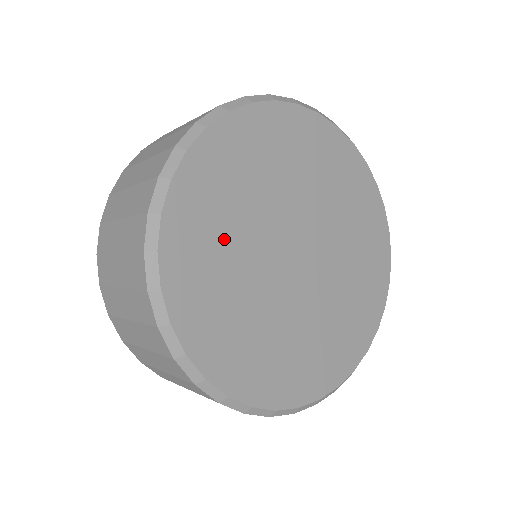
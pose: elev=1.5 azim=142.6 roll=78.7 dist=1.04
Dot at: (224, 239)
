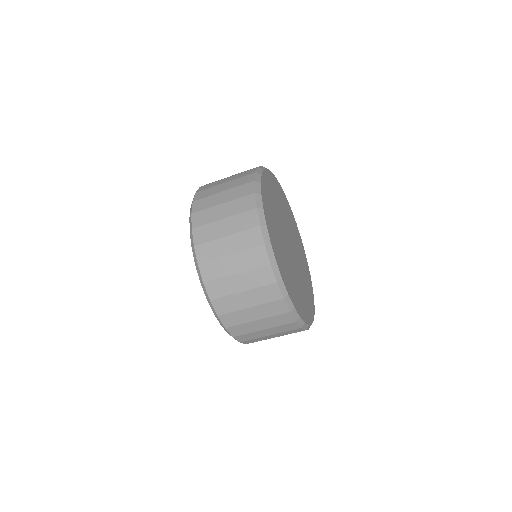
Dot at: (279, 202)
